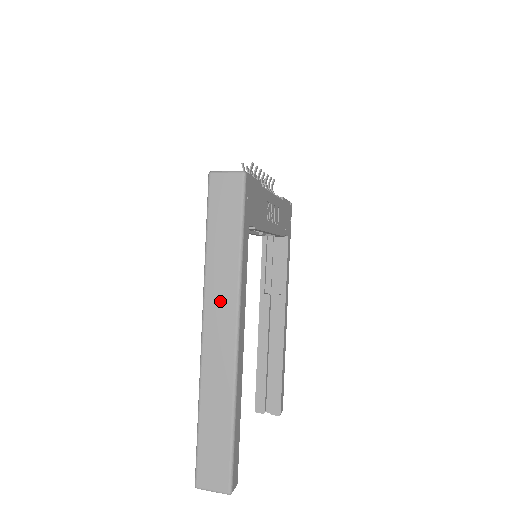
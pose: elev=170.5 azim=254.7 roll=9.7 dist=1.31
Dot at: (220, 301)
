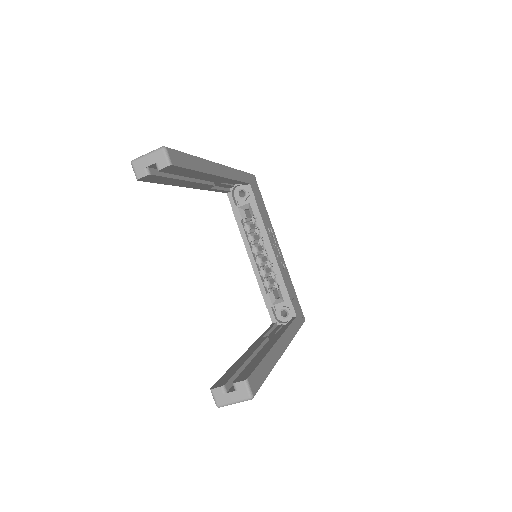
Dot at: occluded
